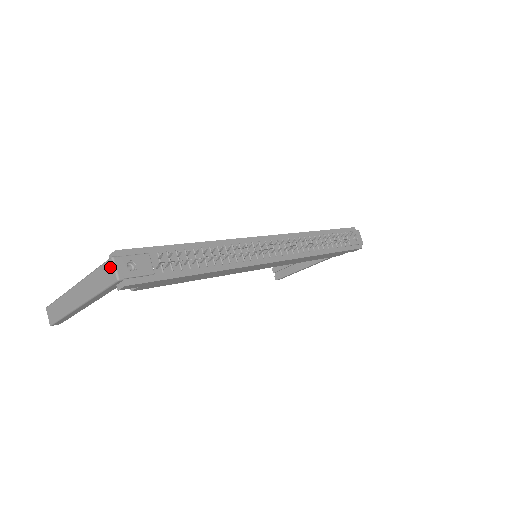
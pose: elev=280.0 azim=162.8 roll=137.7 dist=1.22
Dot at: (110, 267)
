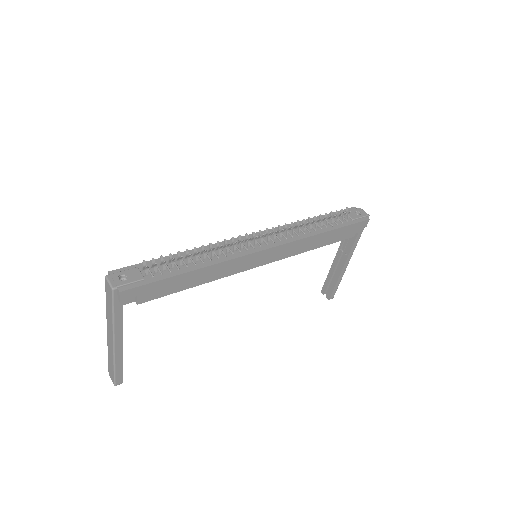
Dot at: (107, 285)
